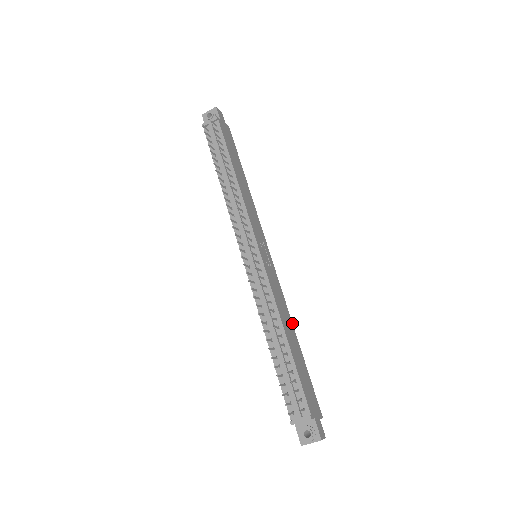
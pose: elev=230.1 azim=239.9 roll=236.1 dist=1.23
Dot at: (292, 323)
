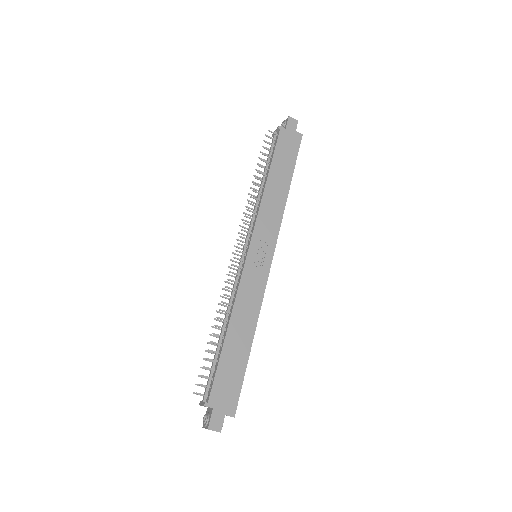
Dot at: (256, 324)
